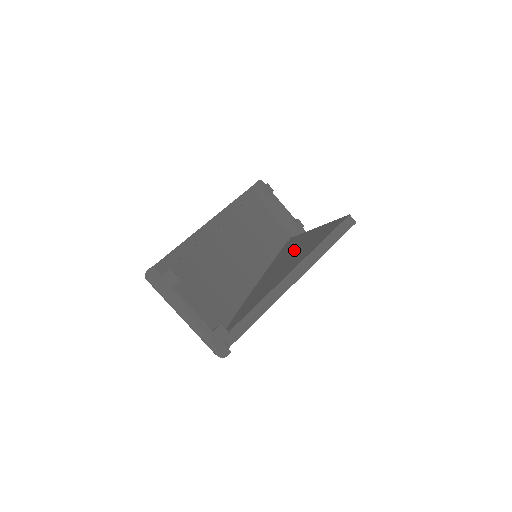
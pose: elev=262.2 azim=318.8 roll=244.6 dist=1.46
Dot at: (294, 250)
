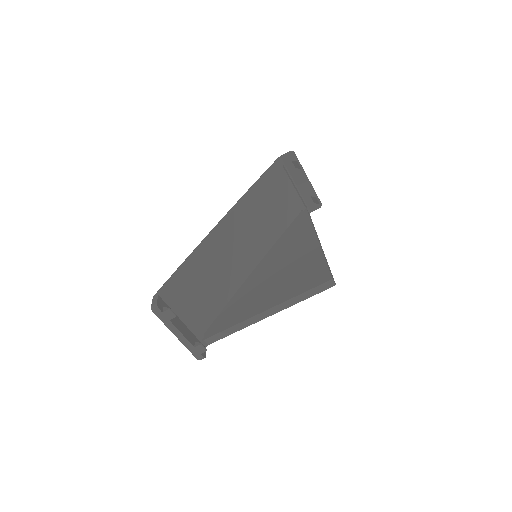
Dot at: (290, 258)
